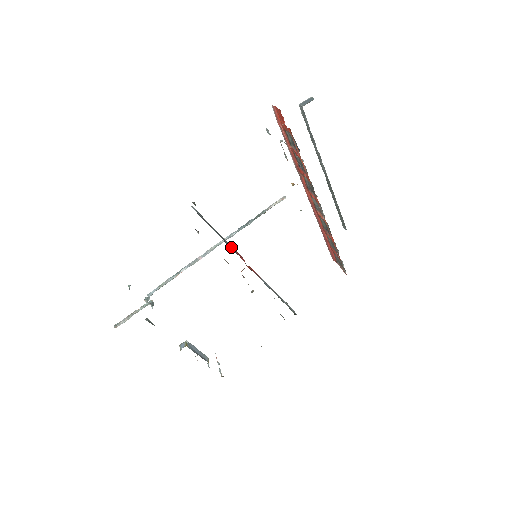
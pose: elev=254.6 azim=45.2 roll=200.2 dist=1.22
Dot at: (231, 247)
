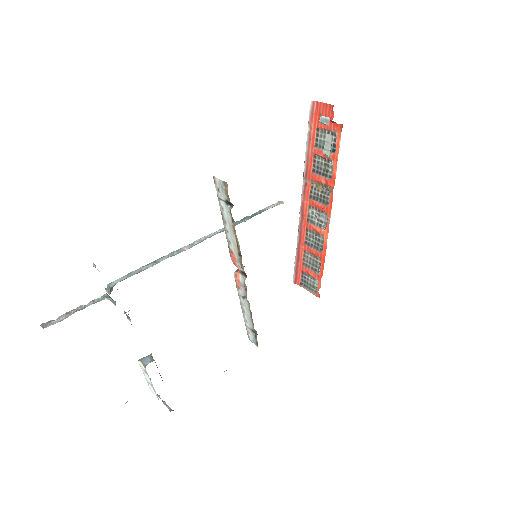
Dot at: occluded
